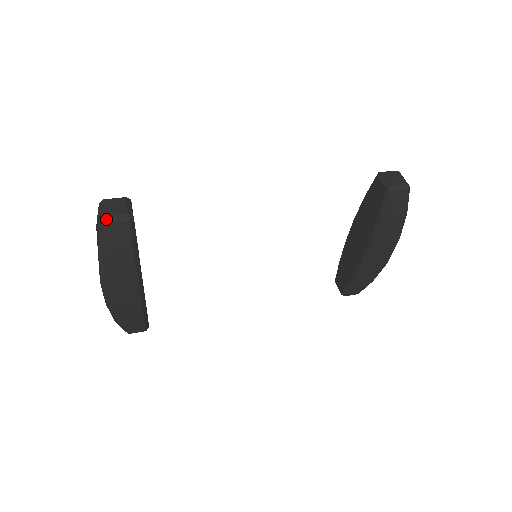
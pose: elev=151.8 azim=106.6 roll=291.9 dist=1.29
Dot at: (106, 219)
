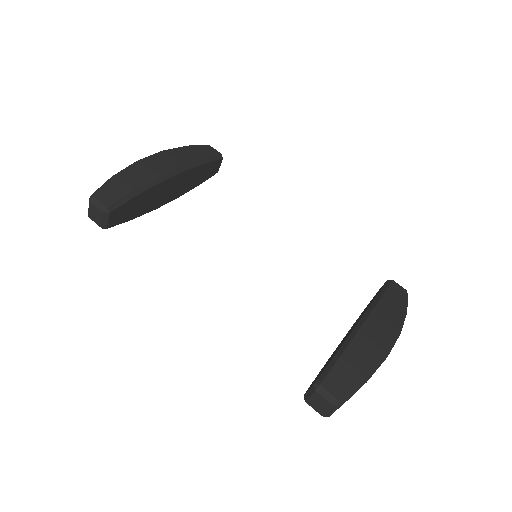
Dot at: (89, 217)
